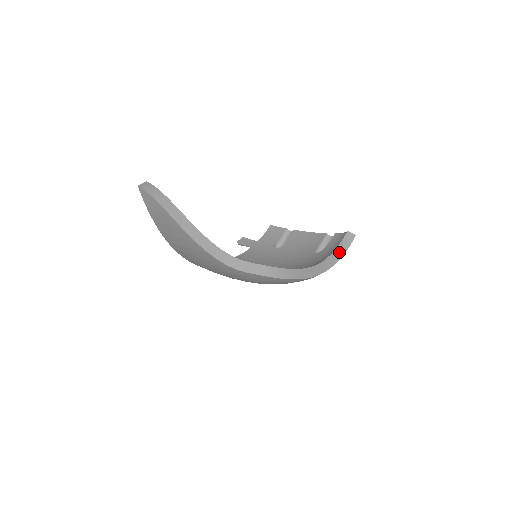
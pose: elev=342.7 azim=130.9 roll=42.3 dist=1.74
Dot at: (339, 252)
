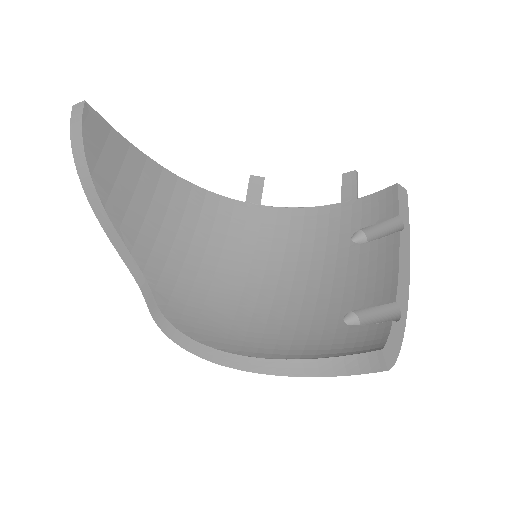
Dot at: (333, 366)
